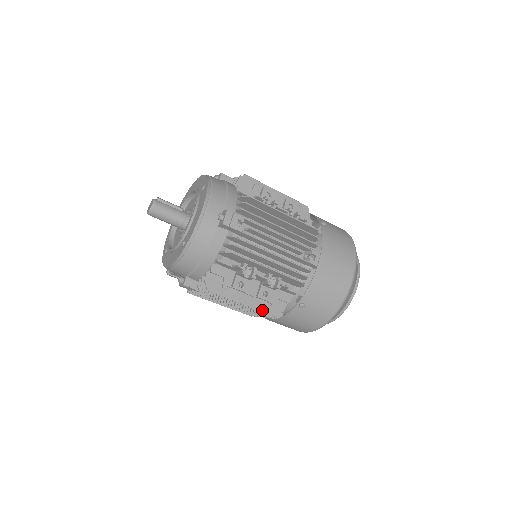
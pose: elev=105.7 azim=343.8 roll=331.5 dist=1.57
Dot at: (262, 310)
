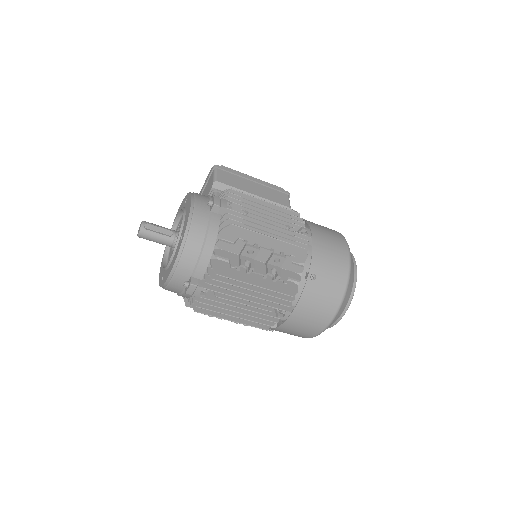
Dot at: occluded
